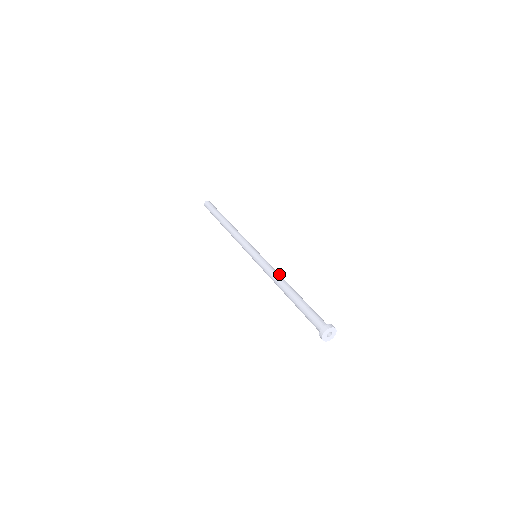
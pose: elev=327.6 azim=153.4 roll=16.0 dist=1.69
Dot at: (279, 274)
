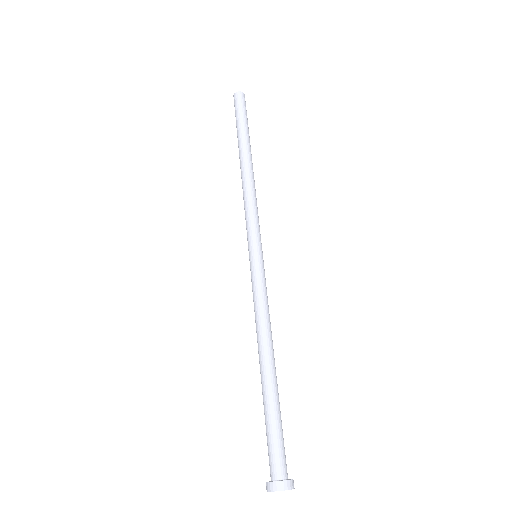
Dot at: (264, 320)
